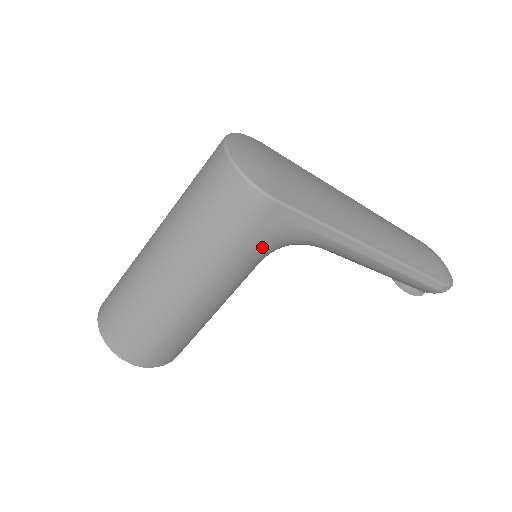
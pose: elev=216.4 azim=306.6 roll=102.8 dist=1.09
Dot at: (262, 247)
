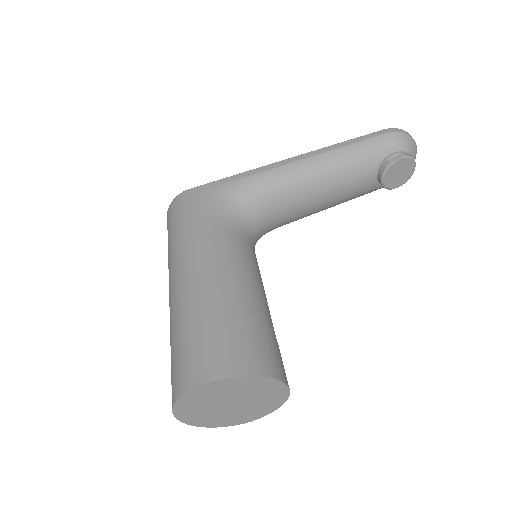
Dot at: (212, 212)
